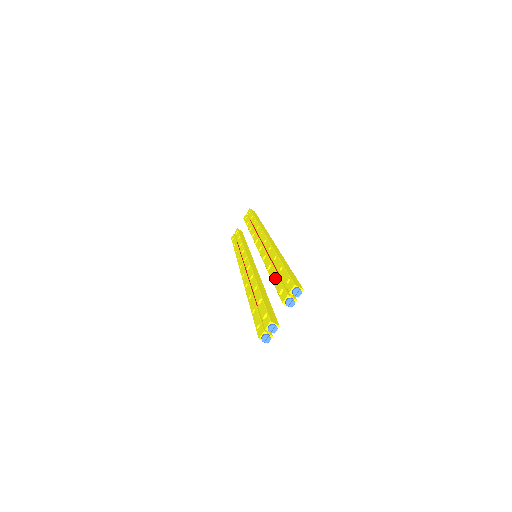
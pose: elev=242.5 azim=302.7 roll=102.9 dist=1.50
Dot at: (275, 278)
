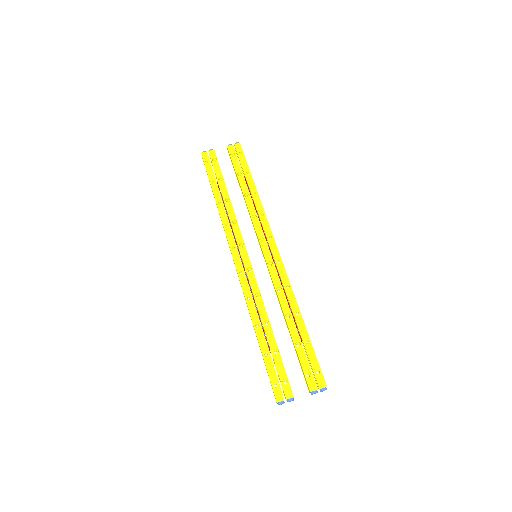
Dot at: (297, 342)
